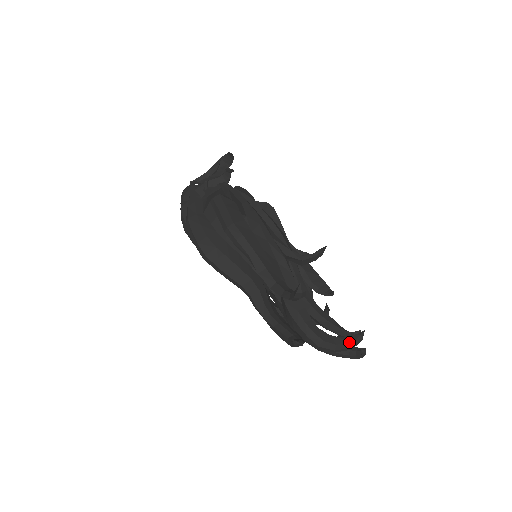
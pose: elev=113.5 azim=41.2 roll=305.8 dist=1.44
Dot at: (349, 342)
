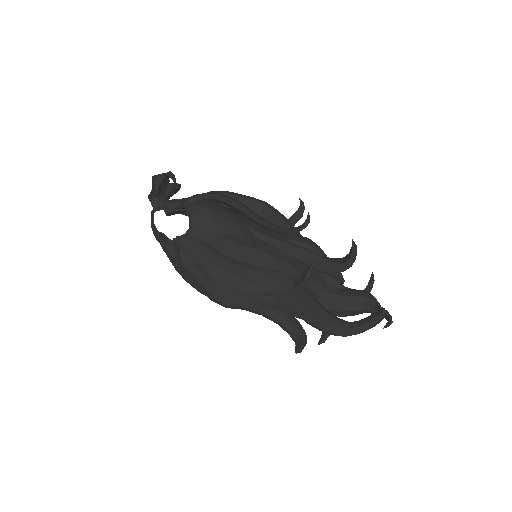
Dot at: (370, 327)
